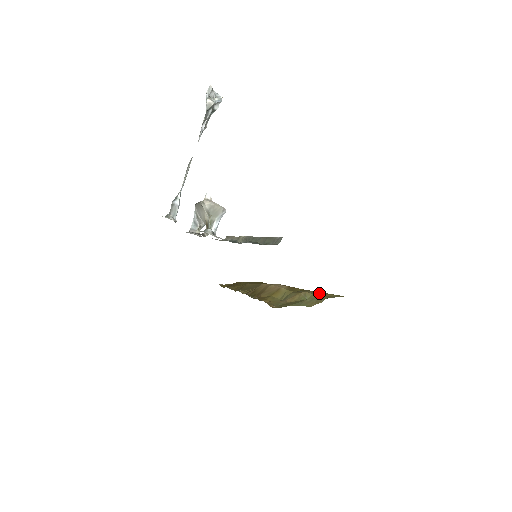
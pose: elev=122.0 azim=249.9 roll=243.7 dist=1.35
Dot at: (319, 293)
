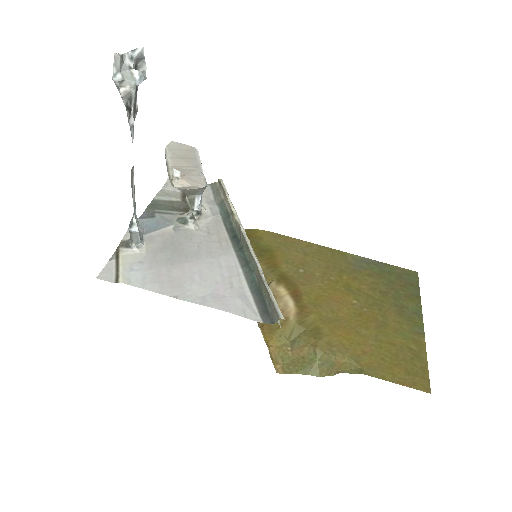
Dot at: (332, 352)
